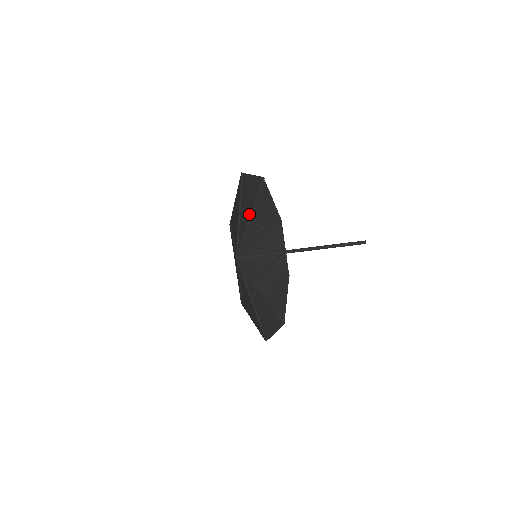
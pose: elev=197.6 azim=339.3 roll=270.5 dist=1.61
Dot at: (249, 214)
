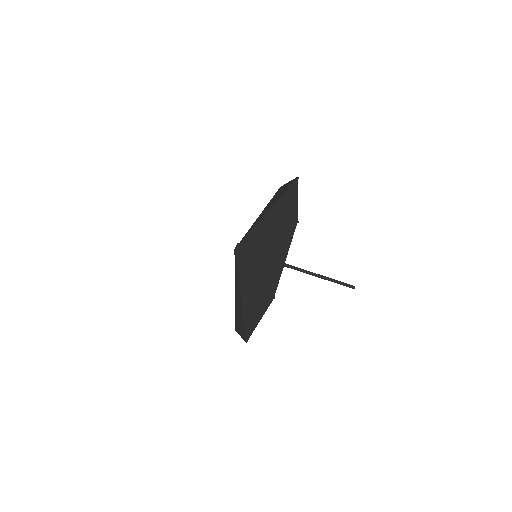
Dot at: (267, 213)
